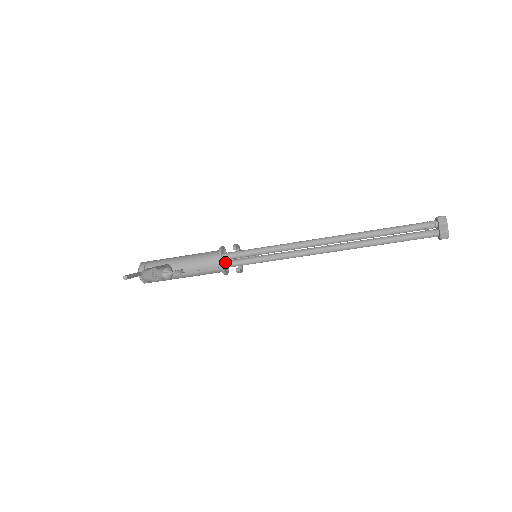
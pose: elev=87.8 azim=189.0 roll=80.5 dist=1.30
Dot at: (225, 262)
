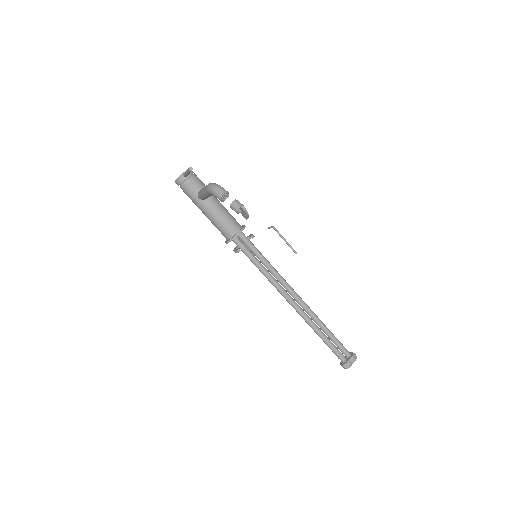
Dot at: occluded
